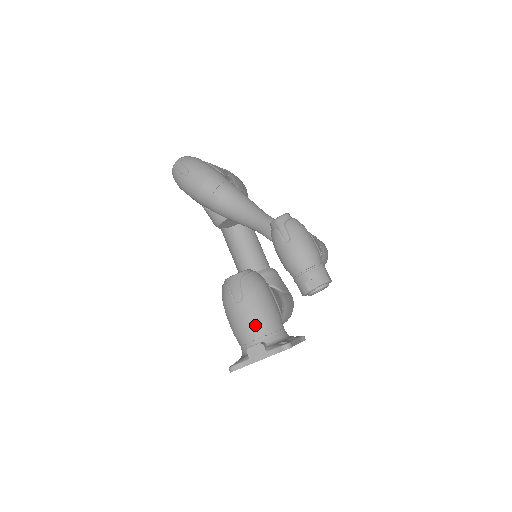
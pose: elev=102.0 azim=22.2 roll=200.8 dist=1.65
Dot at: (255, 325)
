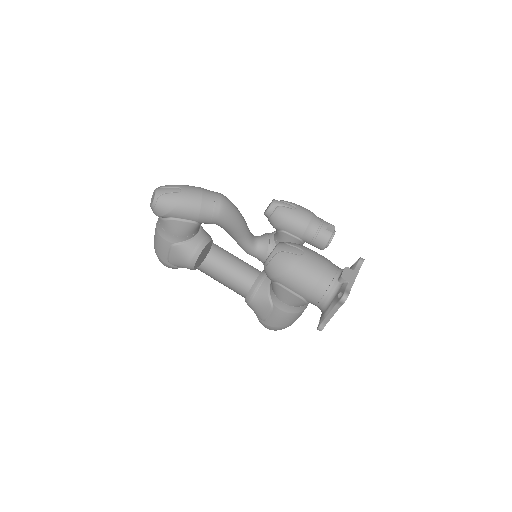
Dot at: (327, 262)
